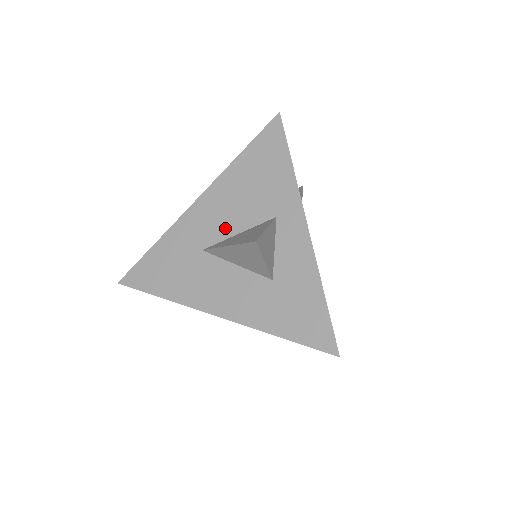
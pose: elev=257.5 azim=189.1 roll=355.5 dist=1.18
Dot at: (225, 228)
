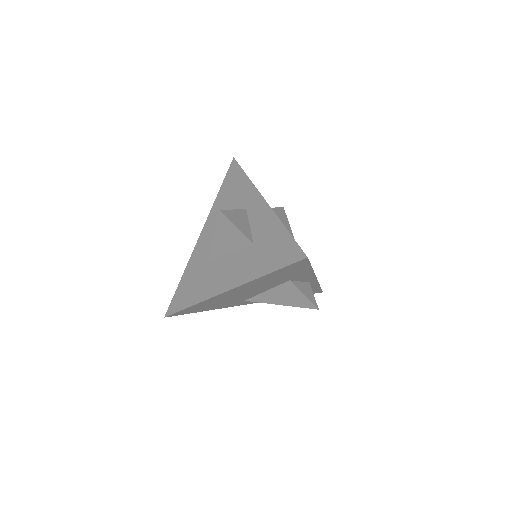
Dot at: occluded
